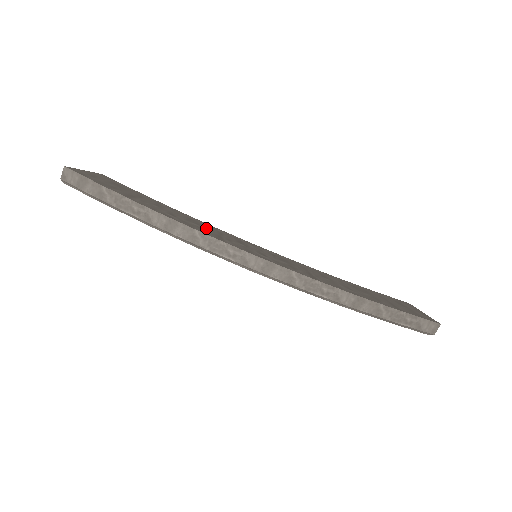
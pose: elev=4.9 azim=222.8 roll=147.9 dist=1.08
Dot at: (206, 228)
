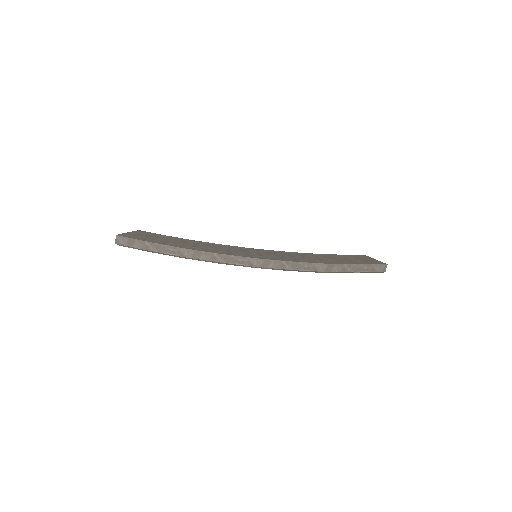
Dot at: (219, 248)
